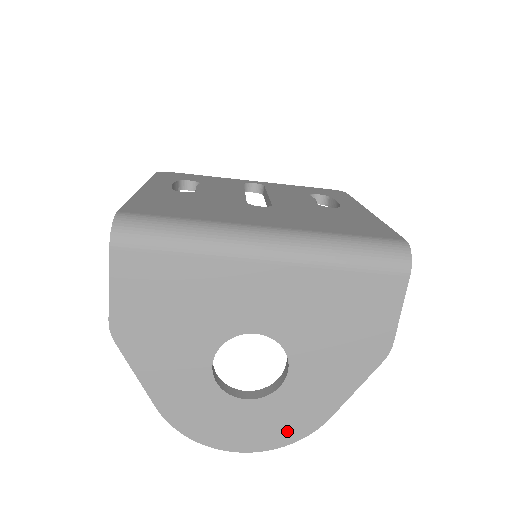
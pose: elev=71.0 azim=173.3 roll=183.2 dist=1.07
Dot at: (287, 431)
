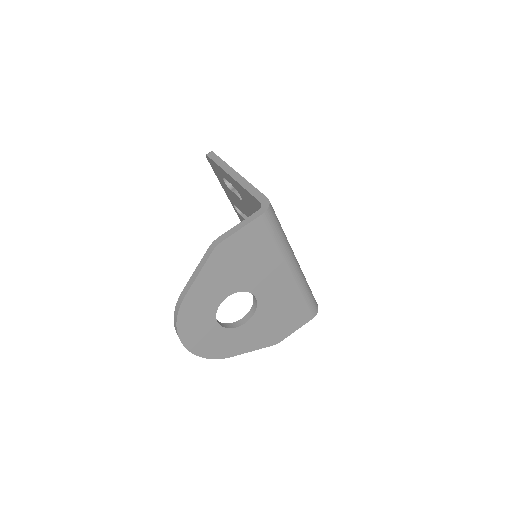
Dot at: (212, 351)
